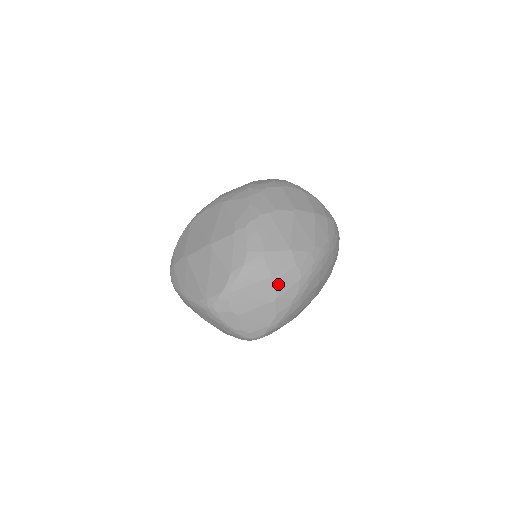
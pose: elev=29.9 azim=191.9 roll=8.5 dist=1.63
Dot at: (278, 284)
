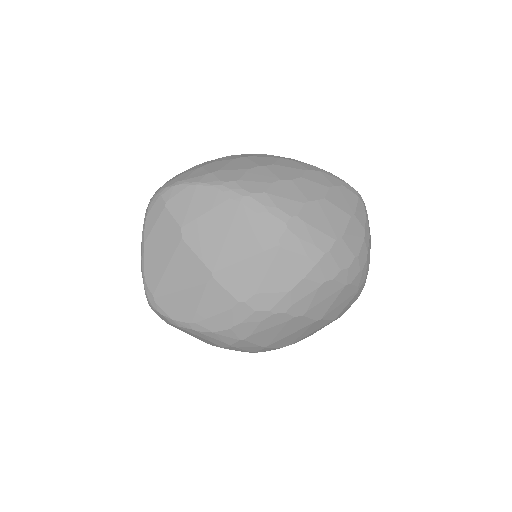
Dot at: occluded
